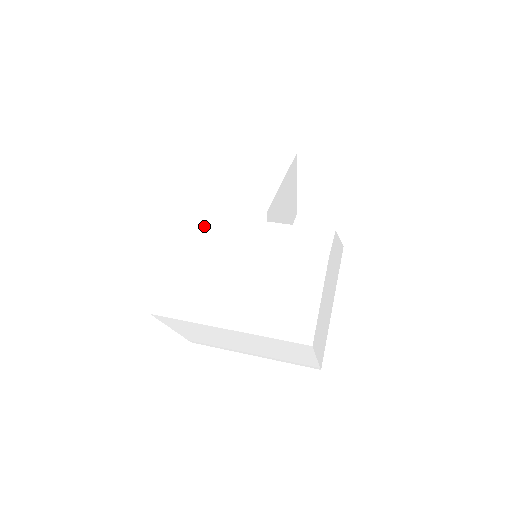
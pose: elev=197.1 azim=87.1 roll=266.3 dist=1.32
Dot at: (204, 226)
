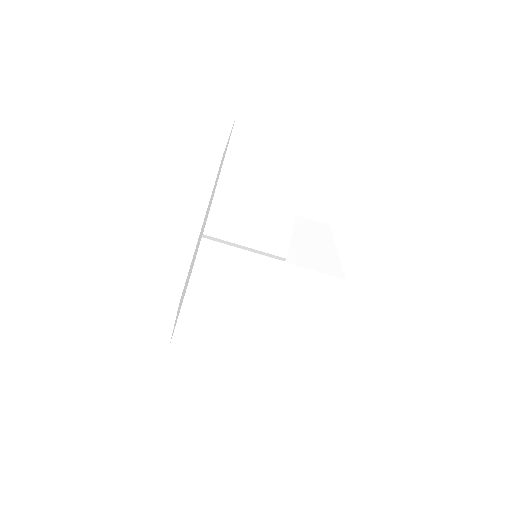
Dot at: (221, 263)
